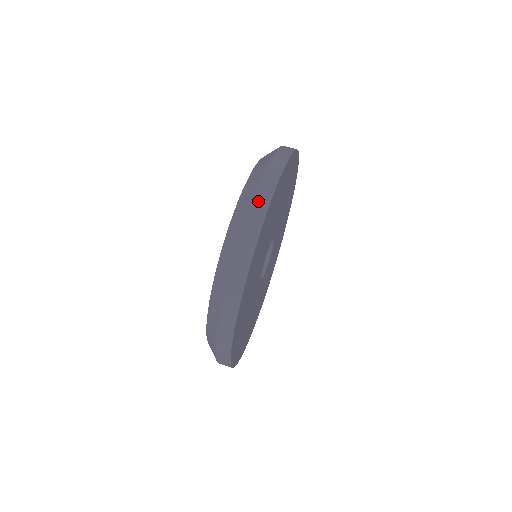
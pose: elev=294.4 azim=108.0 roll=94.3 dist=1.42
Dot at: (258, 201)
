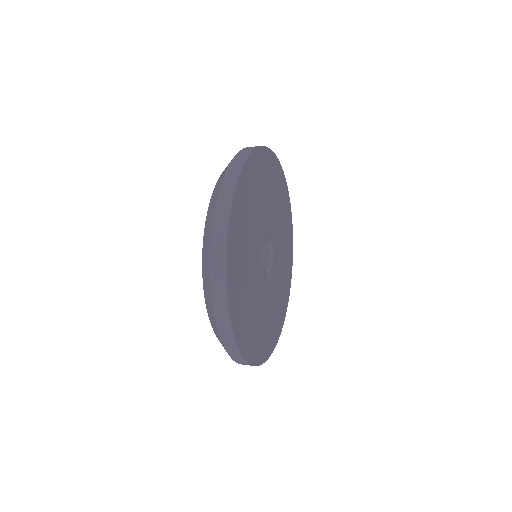
Dot at: occluded
